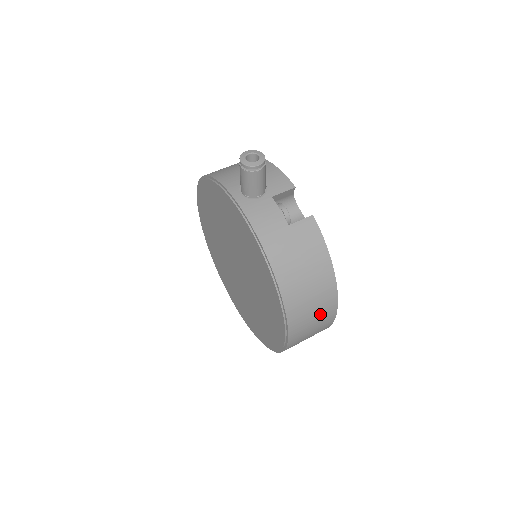
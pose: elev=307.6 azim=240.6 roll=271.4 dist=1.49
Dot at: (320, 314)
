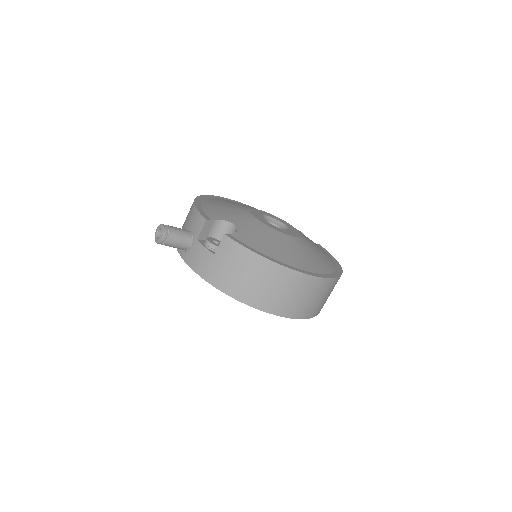
Dot at: (294, 289)
